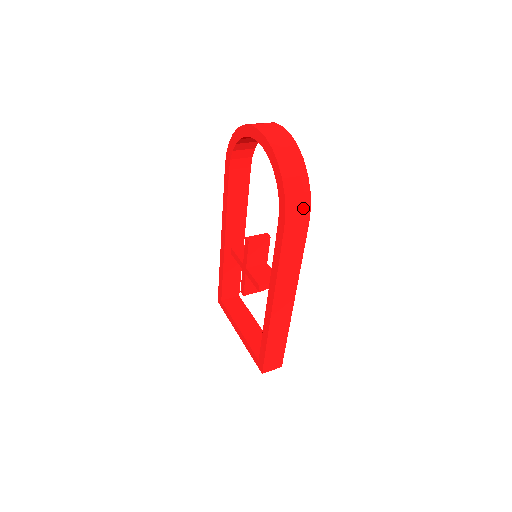
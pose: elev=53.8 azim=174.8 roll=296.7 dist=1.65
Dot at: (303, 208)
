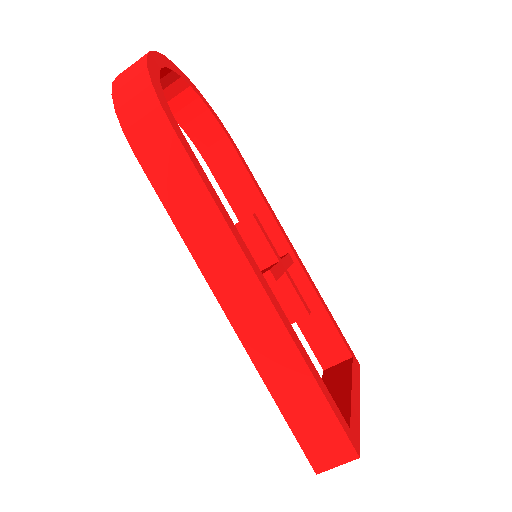
Dot at: (149, 112)
